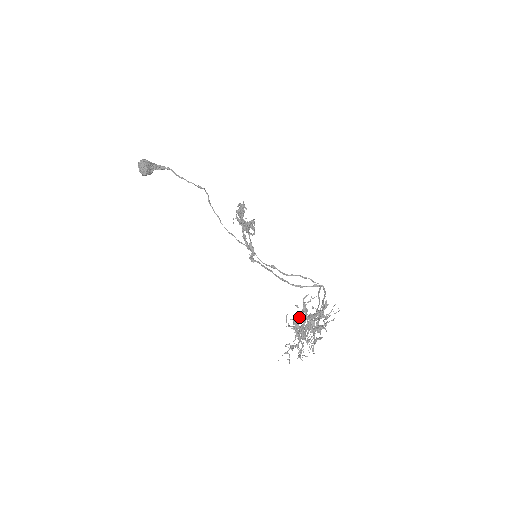
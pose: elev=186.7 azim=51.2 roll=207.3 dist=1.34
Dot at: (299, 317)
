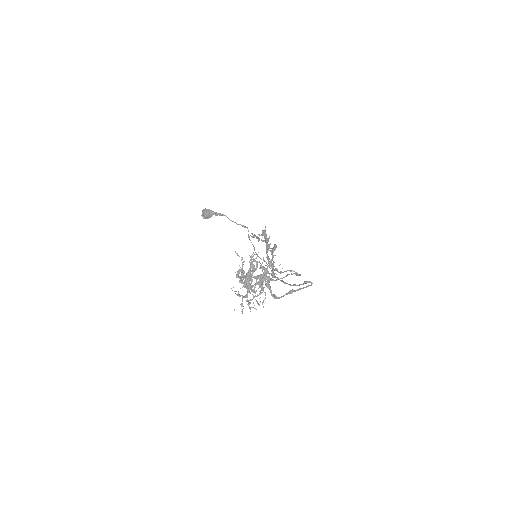
Dot at: occluded
